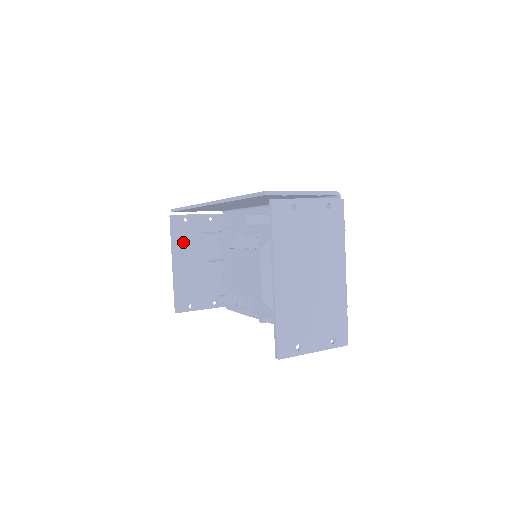
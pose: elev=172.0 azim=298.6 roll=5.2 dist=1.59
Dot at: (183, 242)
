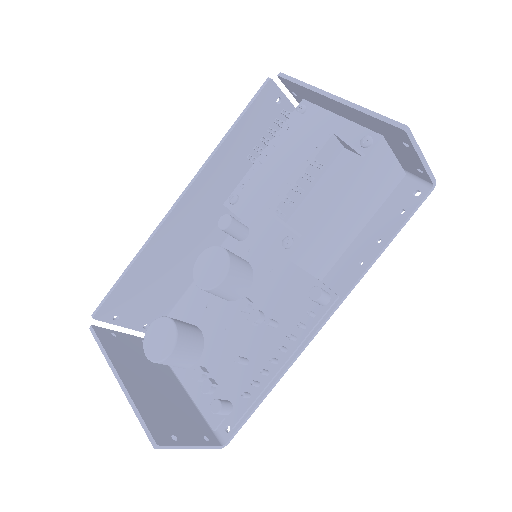
Dot at: (121, 356)
